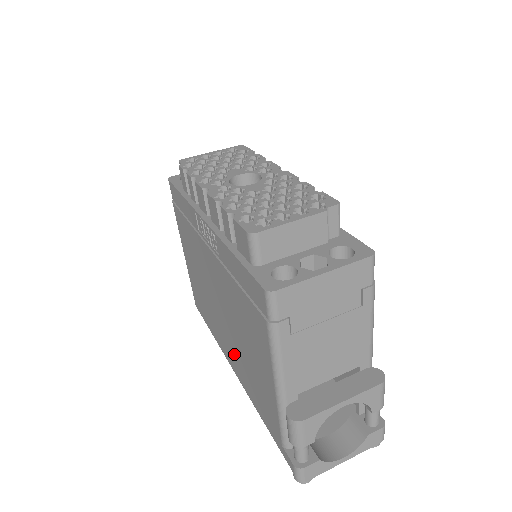
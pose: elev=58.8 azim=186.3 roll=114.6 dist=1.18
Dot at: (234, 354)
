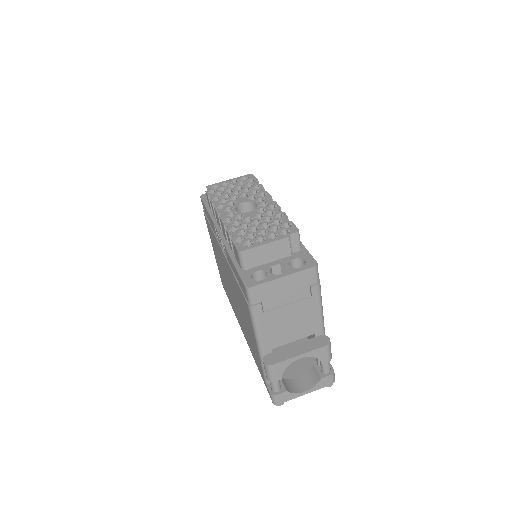
Dot at: (241, 321)
